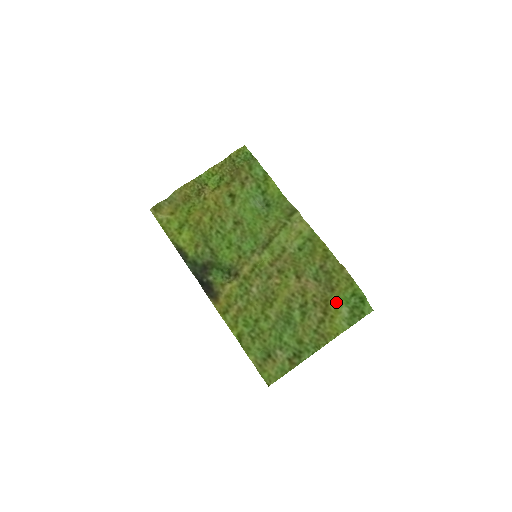
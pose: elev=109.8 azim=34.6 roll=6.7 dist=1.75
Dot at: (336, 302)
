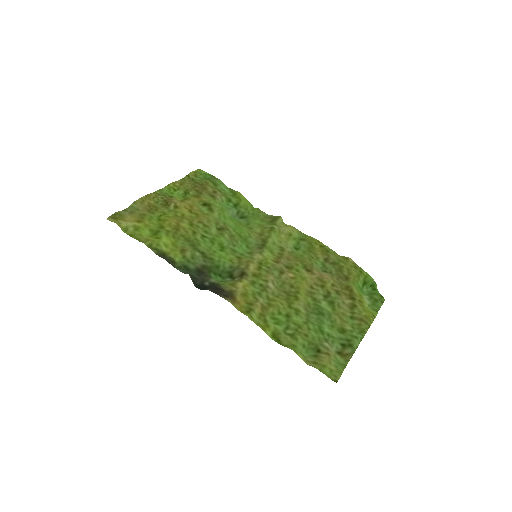
Dot at: (356, 288)
